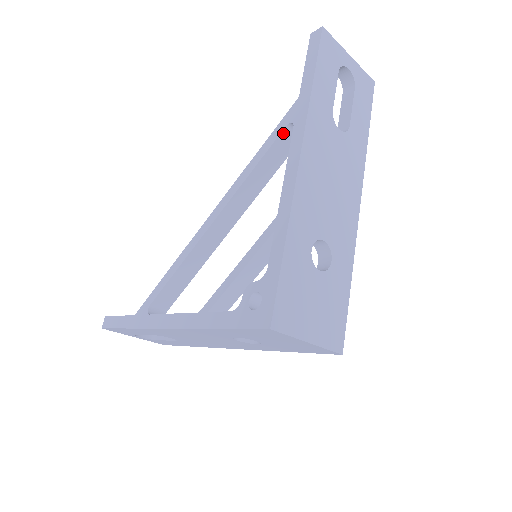
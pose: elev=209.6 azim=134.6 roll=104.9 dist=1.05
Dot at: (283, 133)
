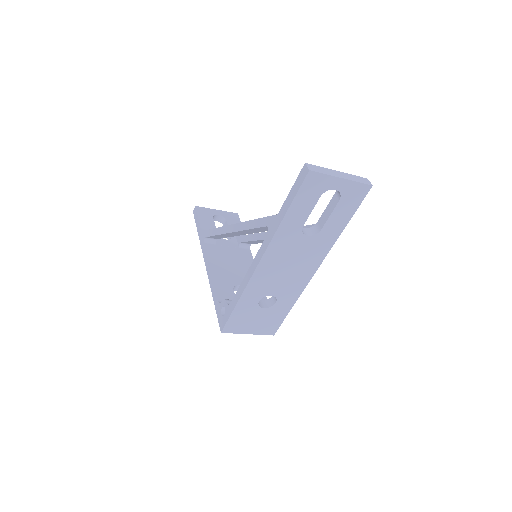
Dot at: (266, 227)
